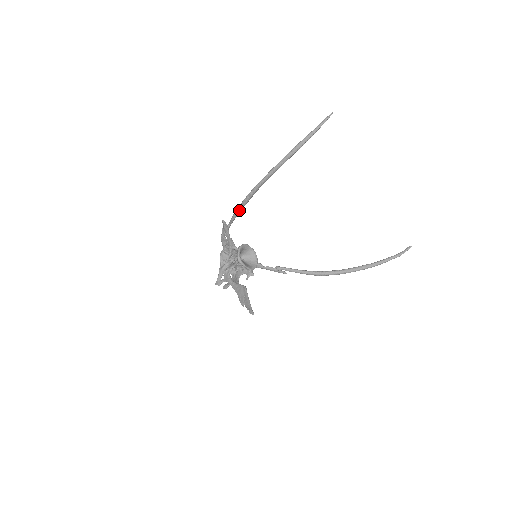
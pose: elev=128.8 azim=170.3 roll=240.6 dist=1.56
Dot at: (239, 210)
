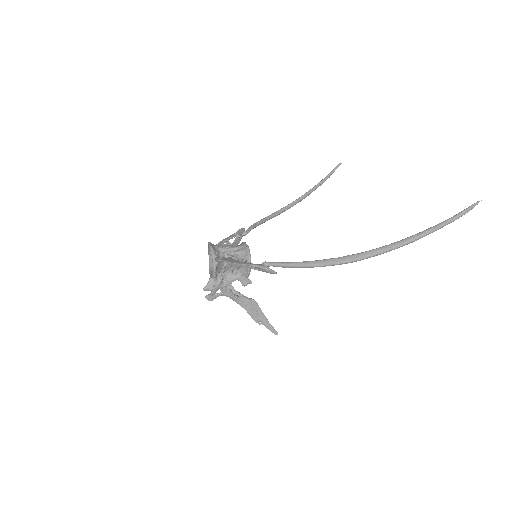
Dot at: (308, 267)
